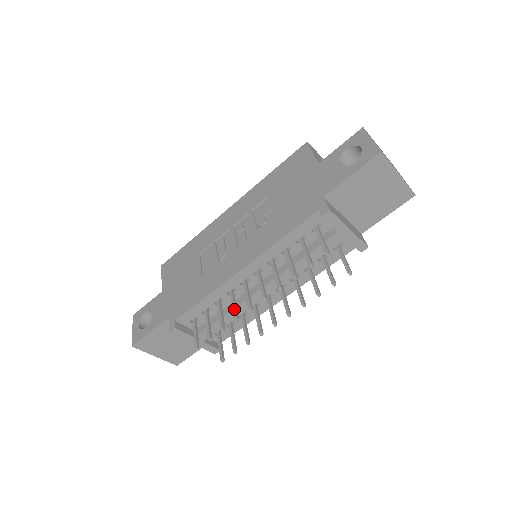
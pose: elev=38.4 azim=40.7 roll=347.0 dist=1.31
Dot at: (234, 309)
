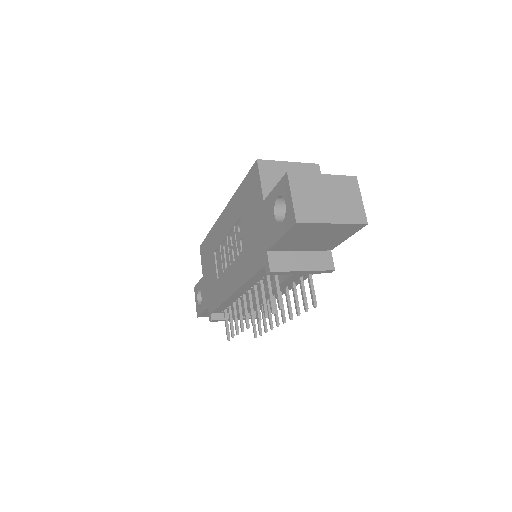
Dot at: (240, 320)
